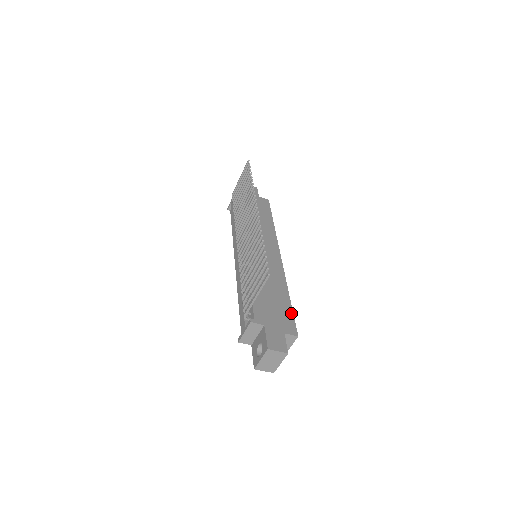
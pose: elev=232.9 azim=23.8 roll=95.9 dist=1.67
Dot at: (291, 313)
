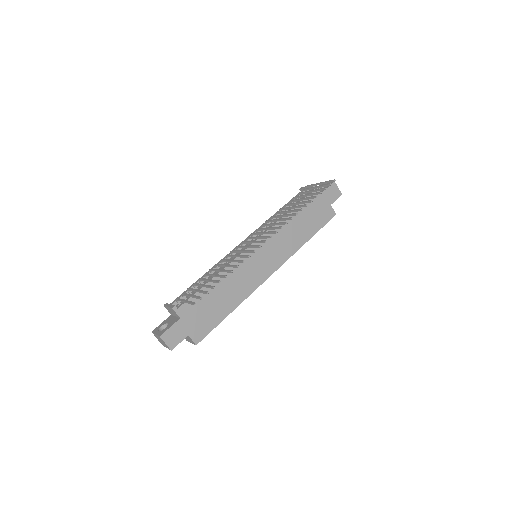
Dot at: (215, 325)
